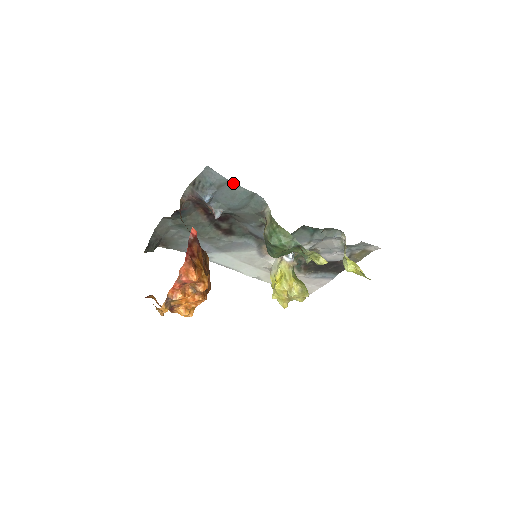
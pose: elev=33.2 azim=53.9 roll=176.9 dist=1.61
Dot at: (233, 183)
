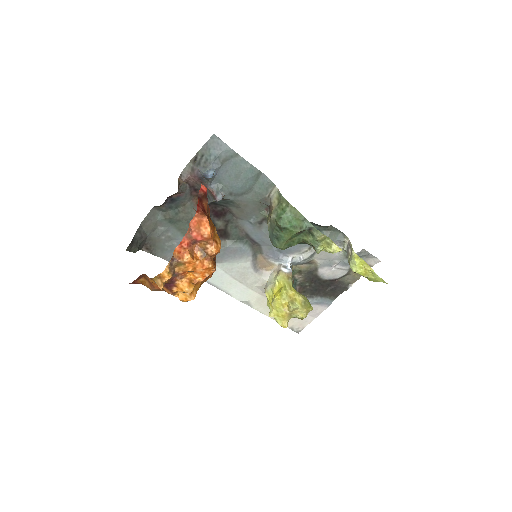
Dot at: (240, 157)
